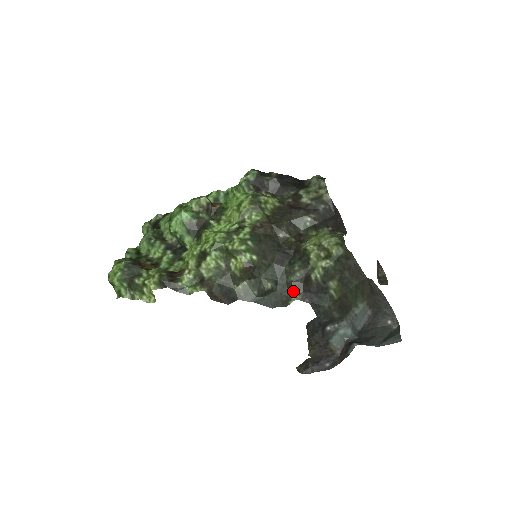
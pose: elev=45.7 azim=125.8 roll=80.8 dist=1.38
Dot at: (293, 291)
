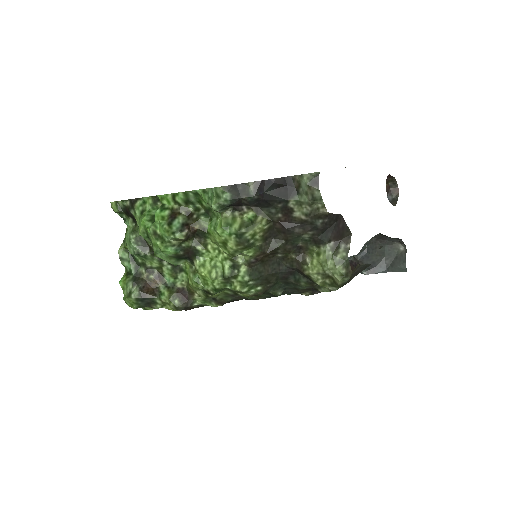
Dot at: (302, 292)
